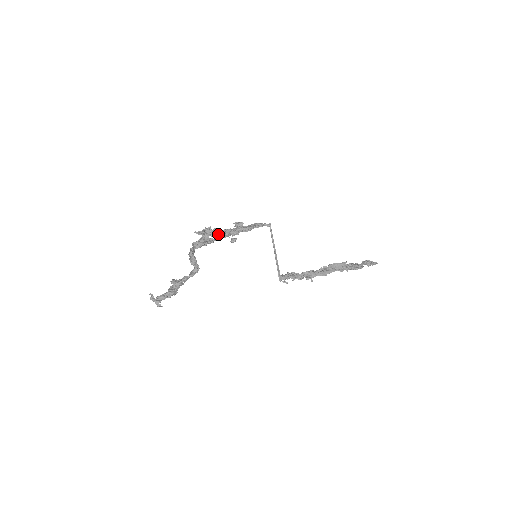
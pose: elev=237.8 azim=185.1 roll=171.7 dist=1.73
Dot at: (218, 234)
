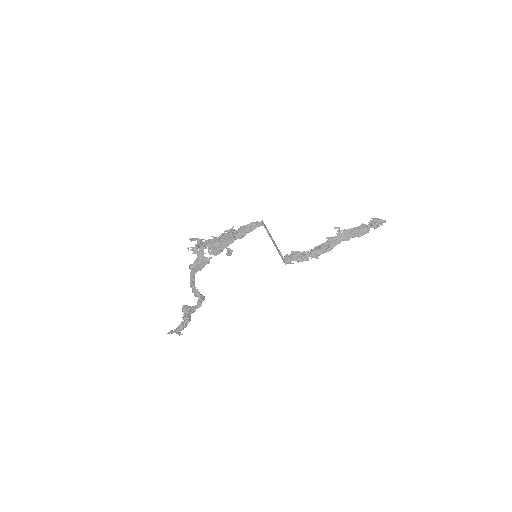
Dot at: (212, 250)
